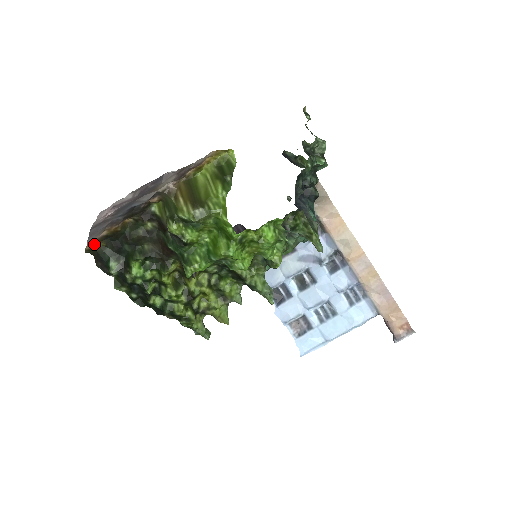
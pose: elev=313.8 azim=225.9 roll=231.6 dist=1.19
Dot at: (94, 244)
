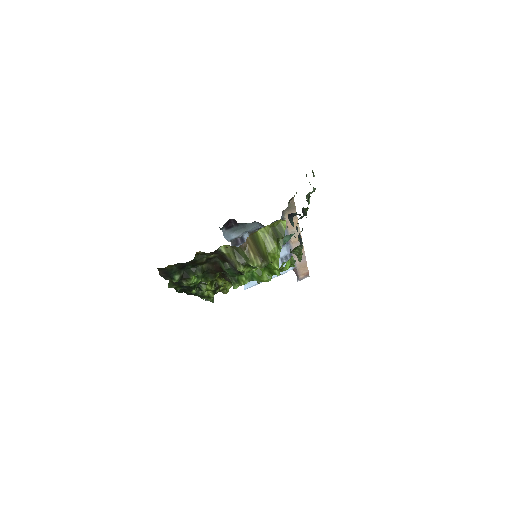
Dot at: occluded
